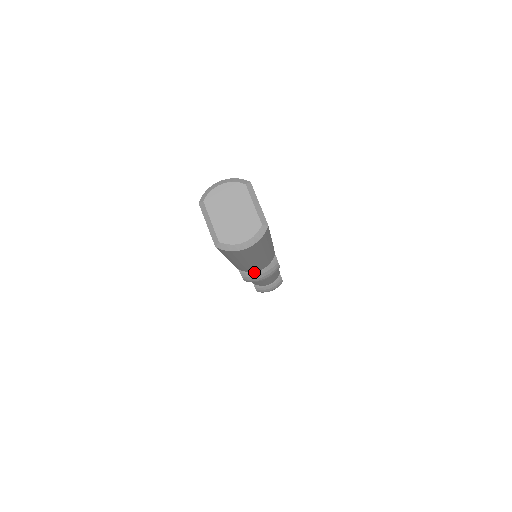
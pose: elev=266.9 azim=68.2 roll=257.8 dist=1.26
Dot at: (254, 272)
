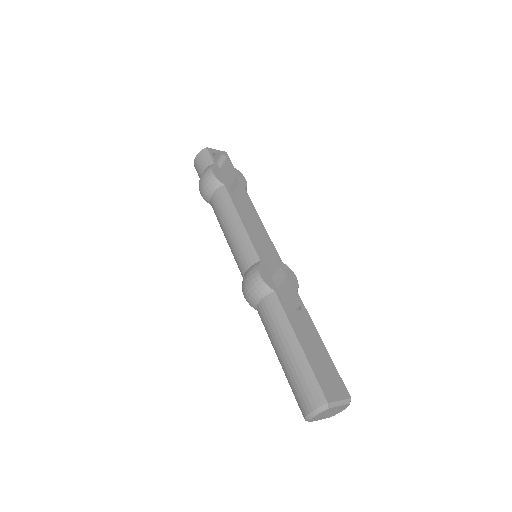
Dot at: occluded
